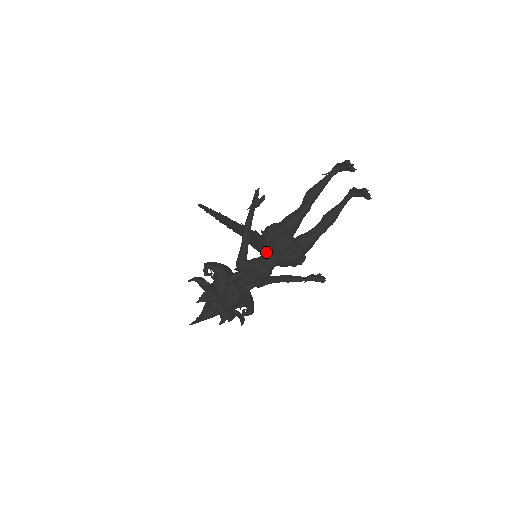
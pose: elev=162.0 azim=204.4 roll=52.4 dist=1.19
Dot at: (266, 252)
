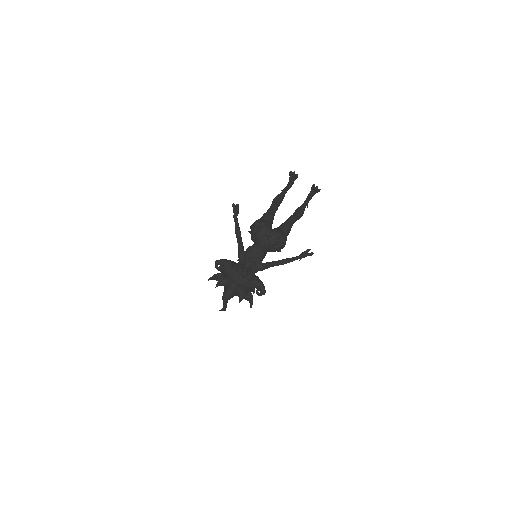
Dot at: (255, 241)
